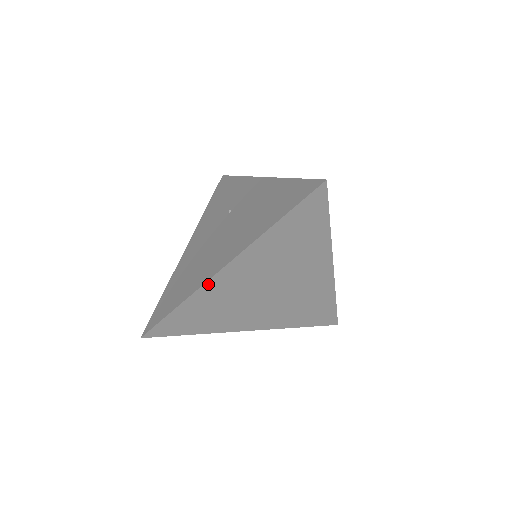
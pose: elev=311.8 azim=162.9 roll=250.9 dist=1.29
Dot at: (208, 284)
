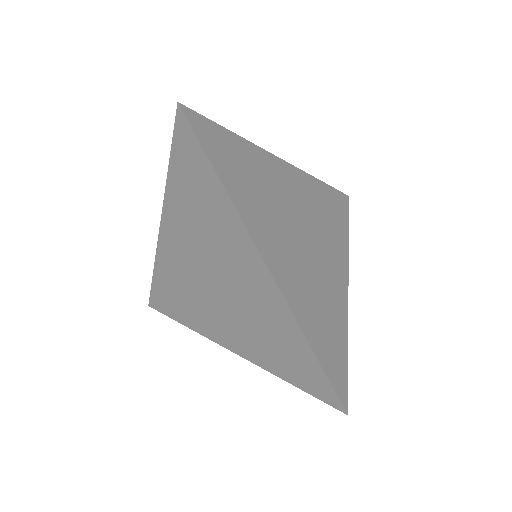
Dot at: (160, 250)
